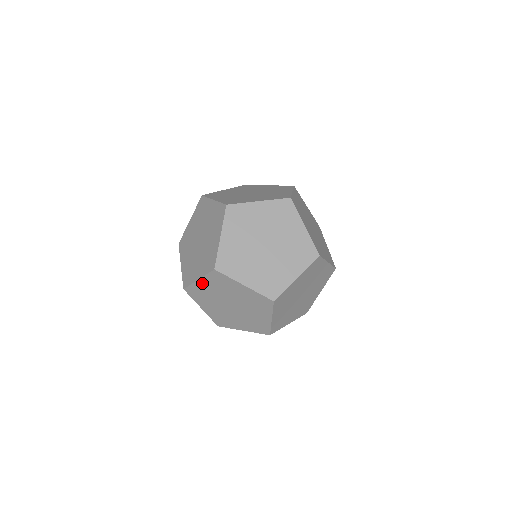
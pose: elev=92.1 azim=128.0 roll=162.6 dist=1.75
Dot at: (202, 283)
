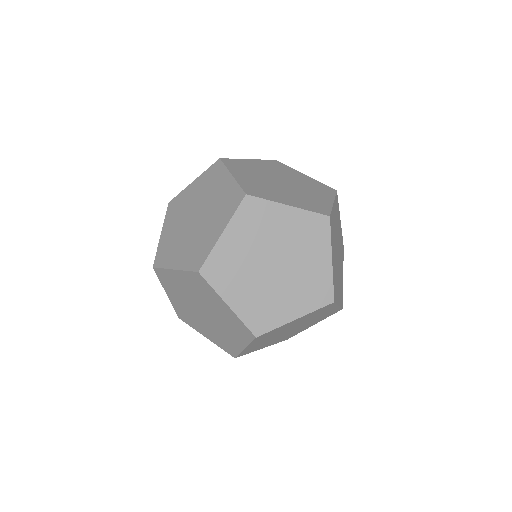
Dot at: (177, 275)
